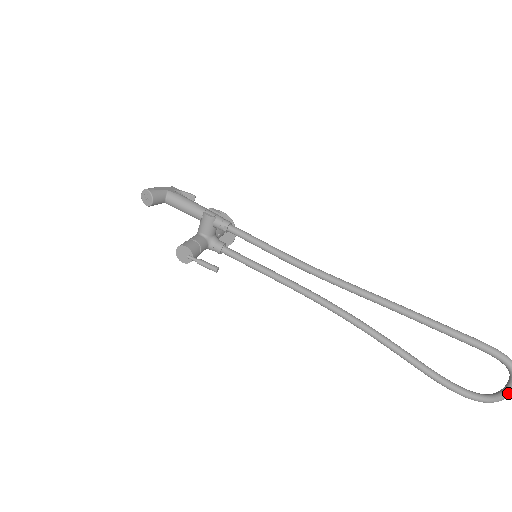
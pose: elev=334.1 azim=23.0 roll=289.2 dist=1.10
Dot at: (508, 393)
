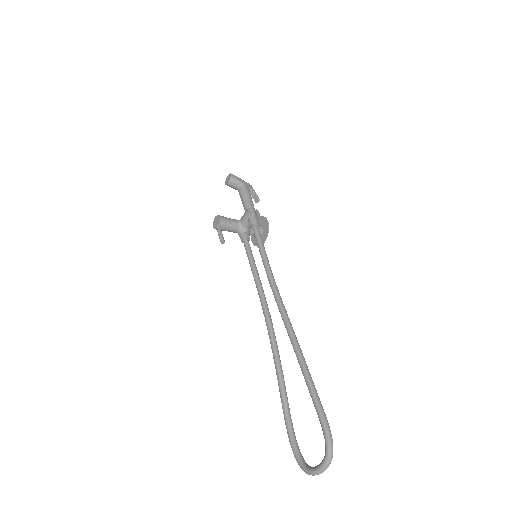
Dot at: (315, 470)
